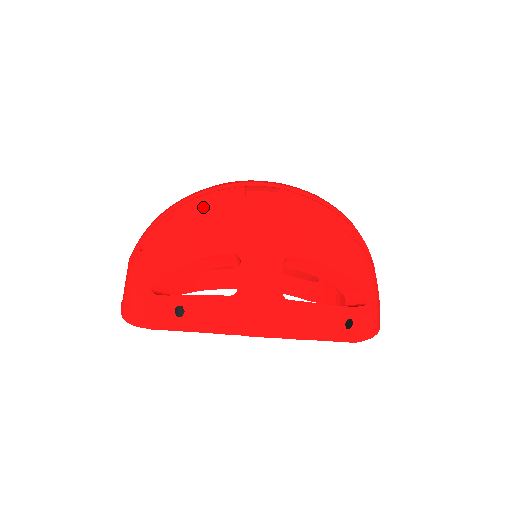
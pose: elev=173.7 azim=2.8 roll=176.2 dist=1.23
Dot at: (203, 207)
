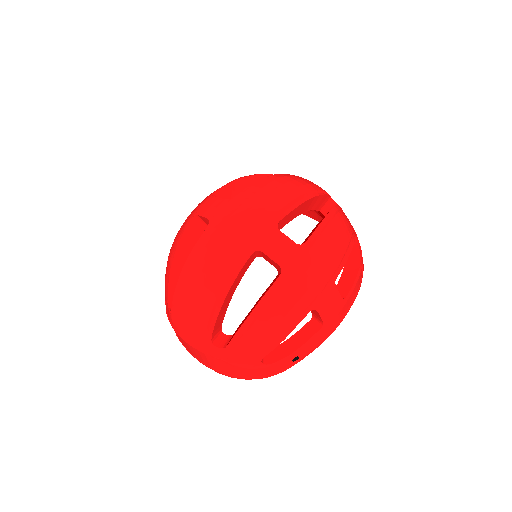
Dot at: (235, 286)
